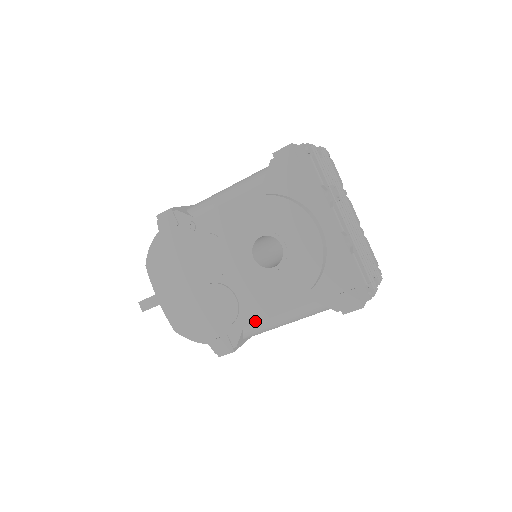
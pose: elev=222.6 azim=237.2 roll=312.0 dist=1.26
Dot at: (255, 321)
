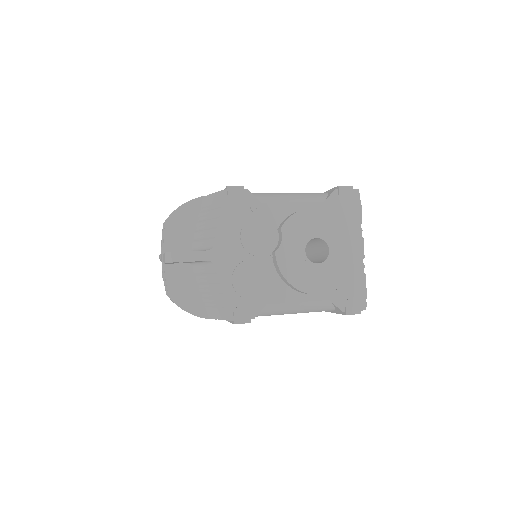
Dot at: (279, 302)
